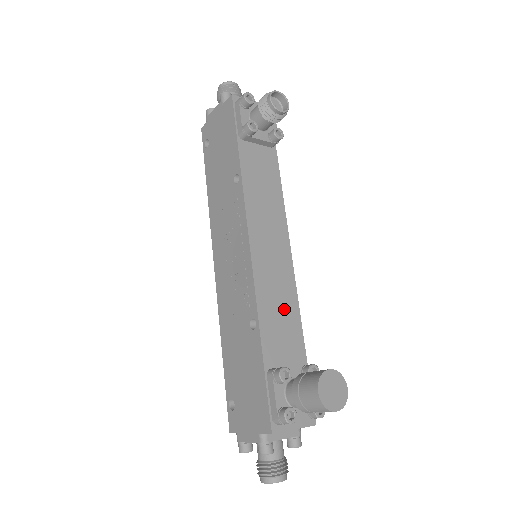
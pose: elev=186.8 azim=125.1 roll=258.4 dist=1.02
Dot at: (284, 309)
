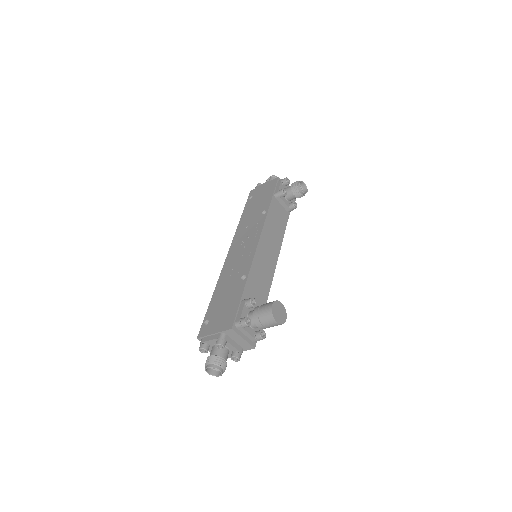
Dot at: (263, 282)
